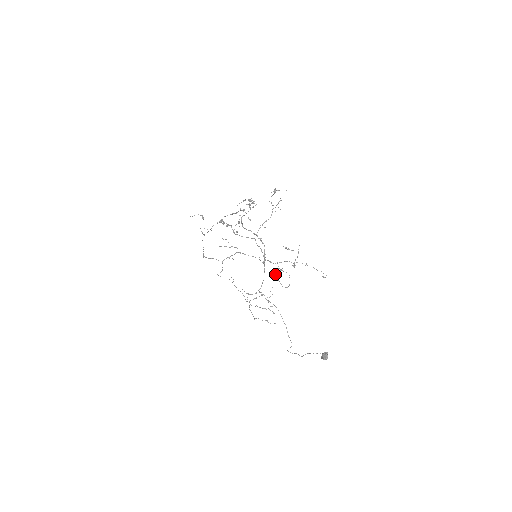
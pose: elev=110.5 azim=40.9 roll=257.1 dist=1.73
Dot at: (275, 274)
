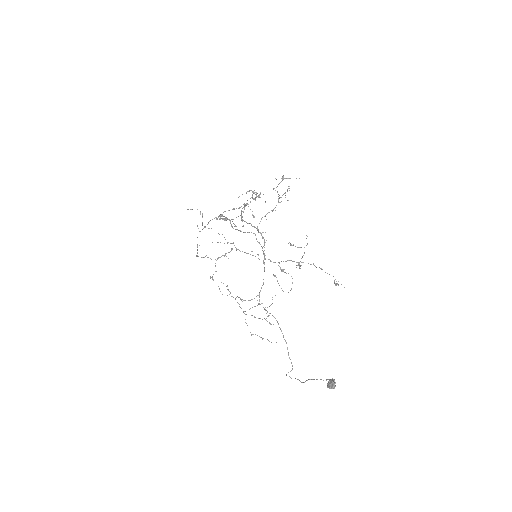
Dot at: (275, 275)
